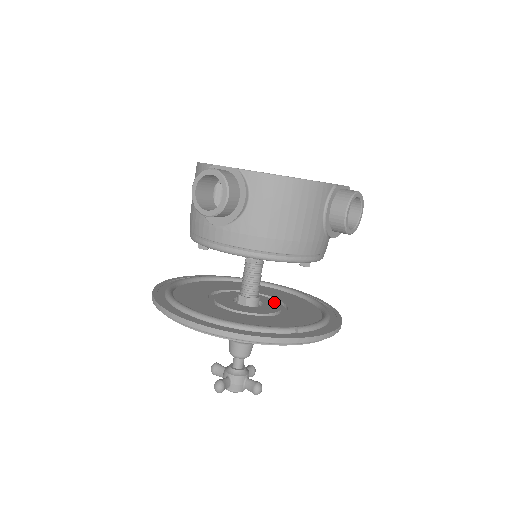
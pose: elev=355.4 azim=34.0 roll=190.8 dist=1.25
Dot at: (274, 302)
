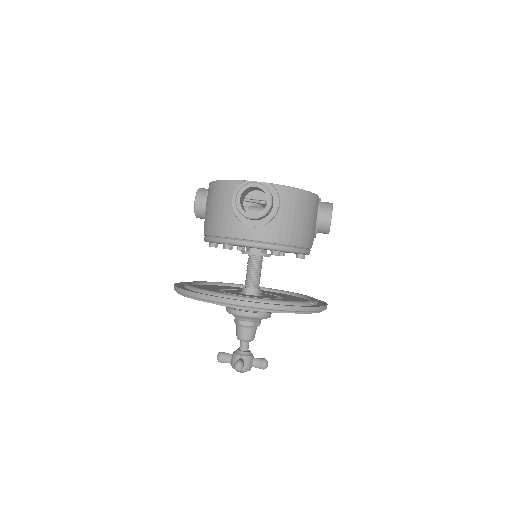
Dot at: (265, 294)
